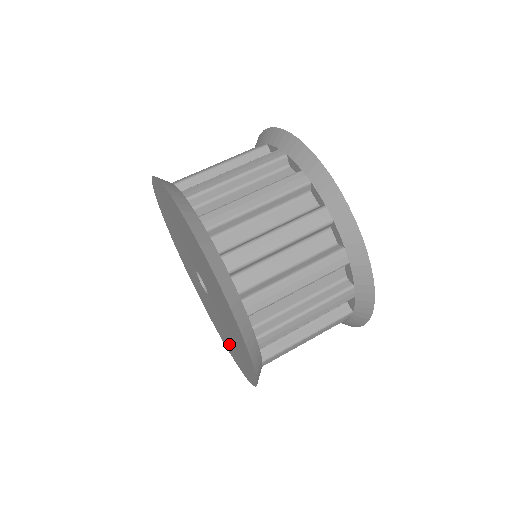
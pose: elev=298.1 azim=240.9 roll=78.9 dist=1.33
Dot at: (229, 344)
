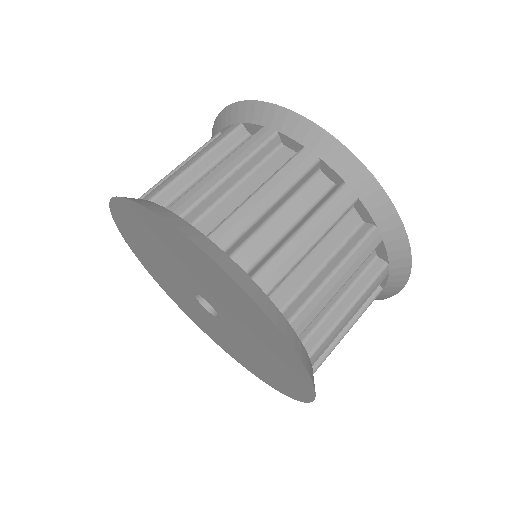
Dot at: (229, 347)
